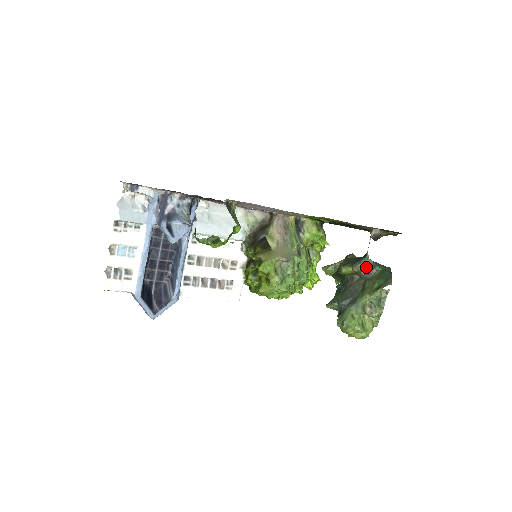
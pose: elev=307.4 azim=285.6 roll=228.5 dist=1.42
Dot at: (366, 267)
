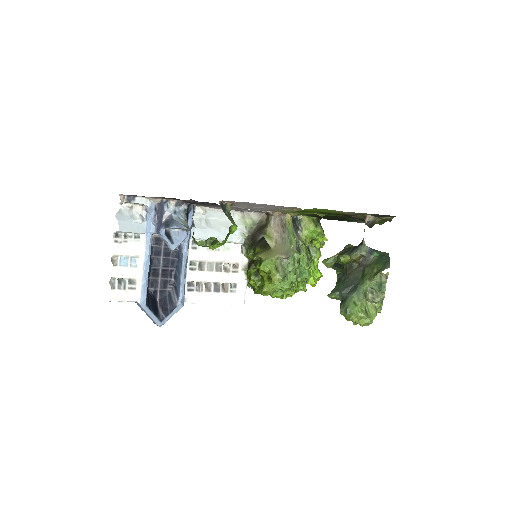
Dot at: (364, 254)
